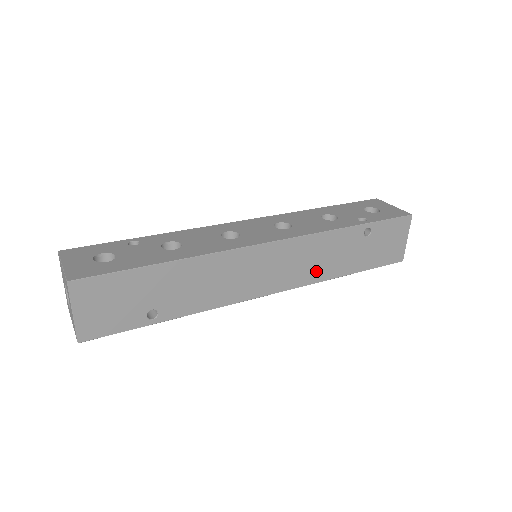
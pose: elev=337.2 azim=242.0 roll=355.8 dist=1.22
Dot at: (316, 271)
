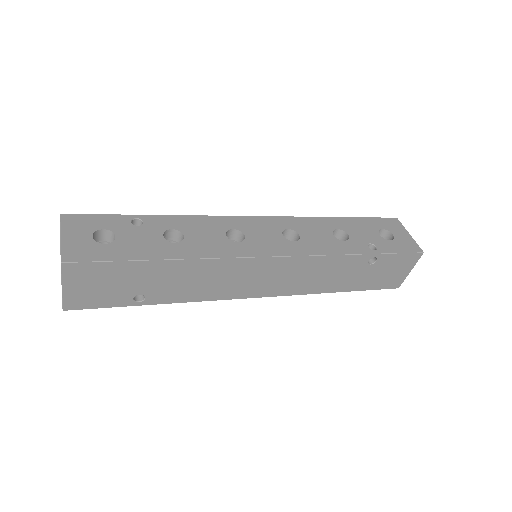
Dot at: (310, 285)
